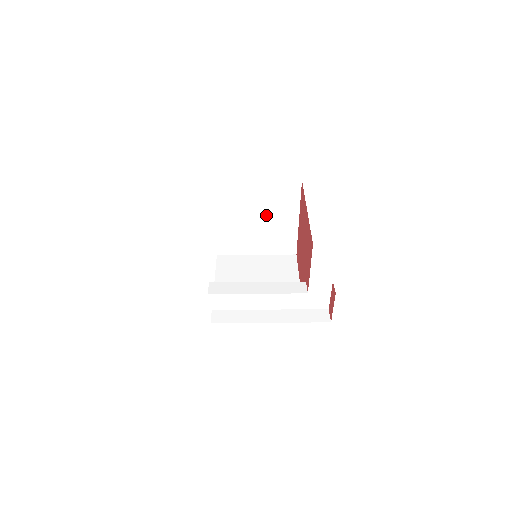
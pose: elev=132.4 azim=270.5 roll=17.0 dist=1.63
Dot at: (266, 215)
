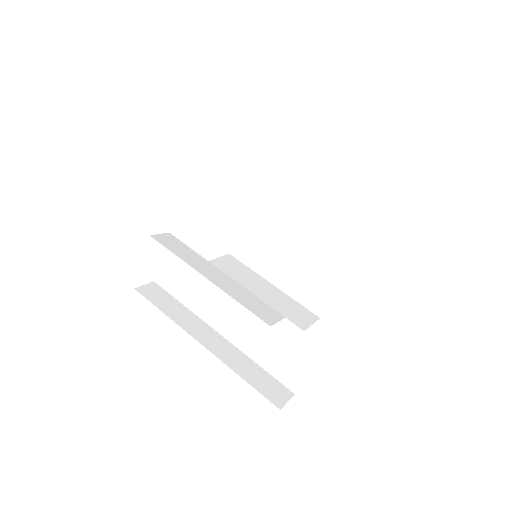
Dot at: (312, 232)
